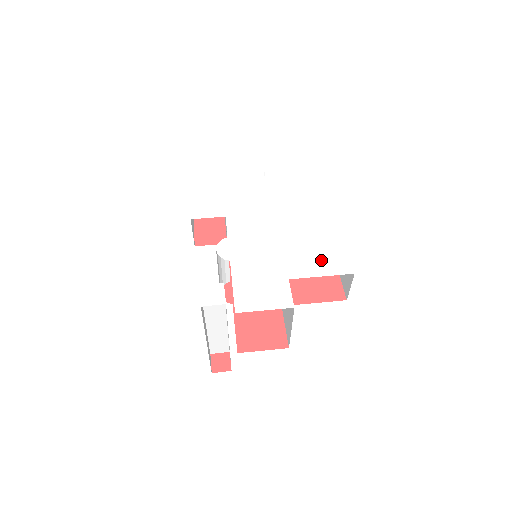
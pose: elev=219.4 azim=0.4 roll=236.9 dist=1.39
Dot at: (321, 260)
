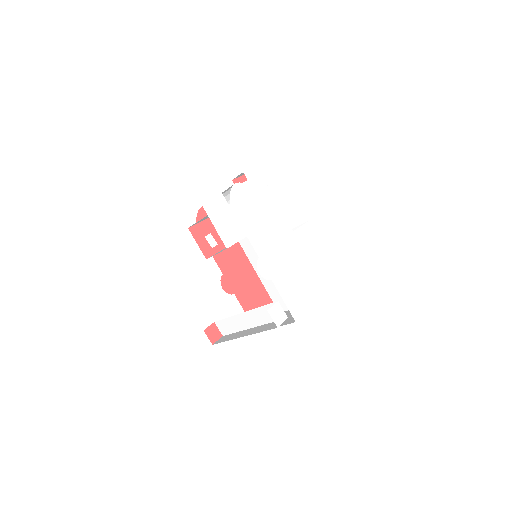
Dot at: (313, 256)
